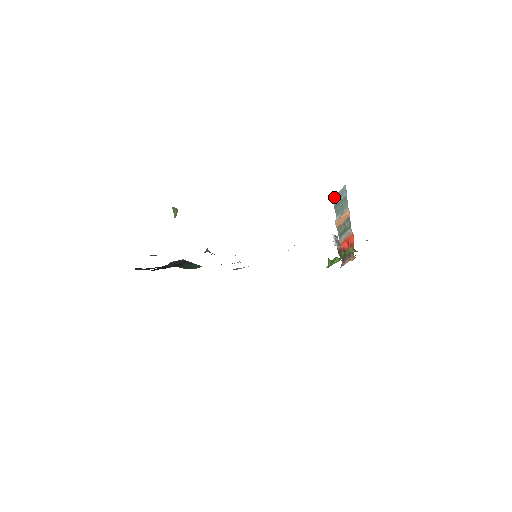
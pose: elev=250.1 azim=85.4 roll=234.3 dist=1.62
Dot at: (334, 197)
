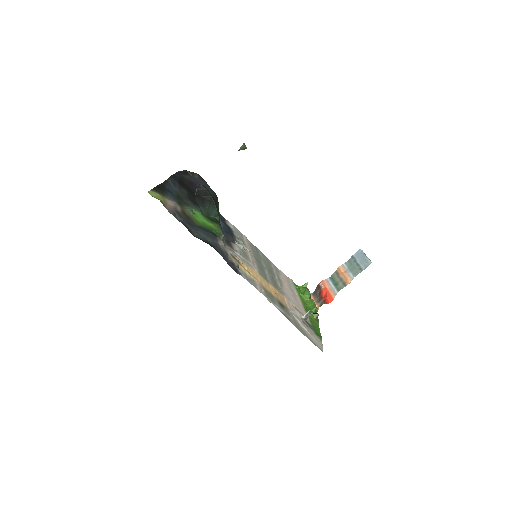
Dot at: (360, 250)
